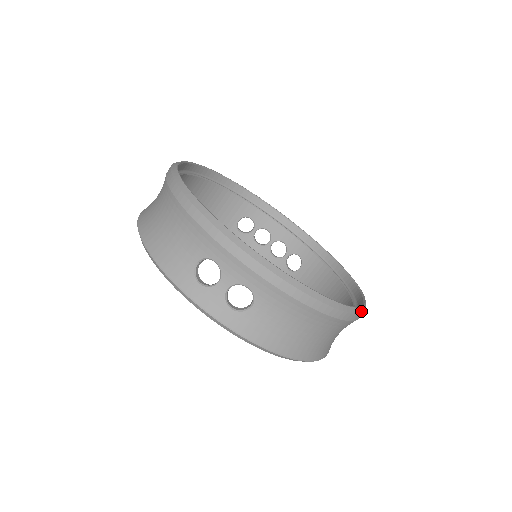
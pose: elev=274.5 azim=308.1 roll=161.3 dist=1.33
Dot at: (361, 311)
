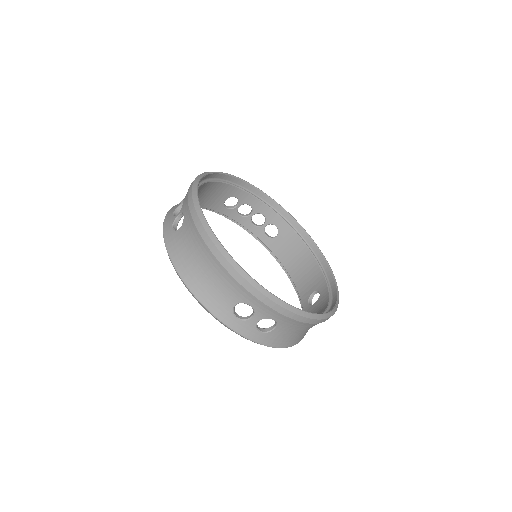
Dot at: (338, 303)
